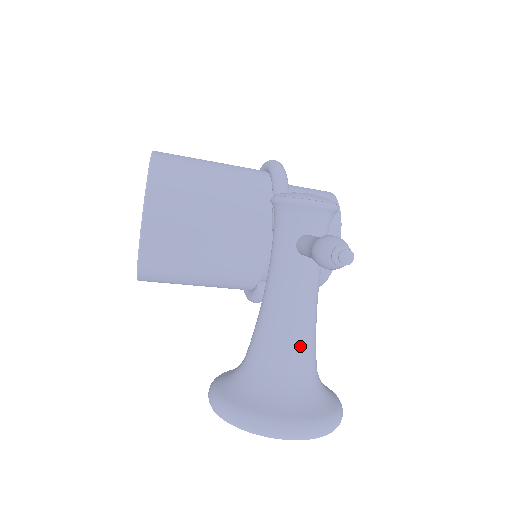
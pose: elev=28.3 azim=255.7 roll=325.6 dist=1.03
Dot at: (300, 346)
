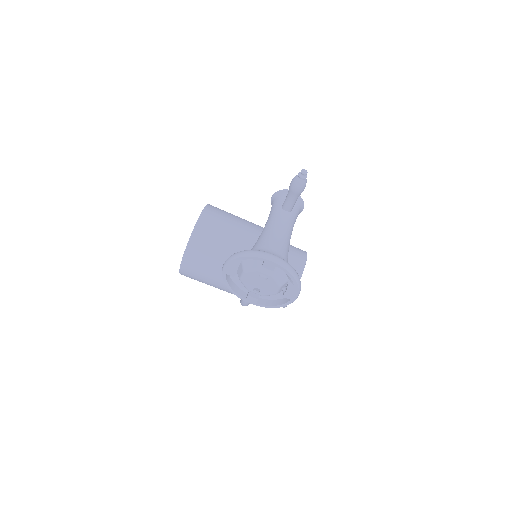
Dot at: (279, 243)
